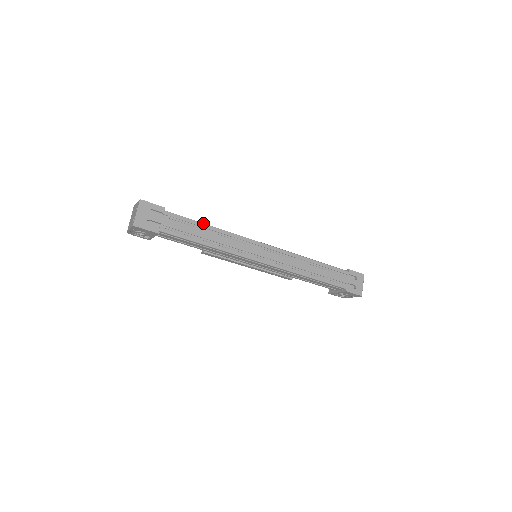
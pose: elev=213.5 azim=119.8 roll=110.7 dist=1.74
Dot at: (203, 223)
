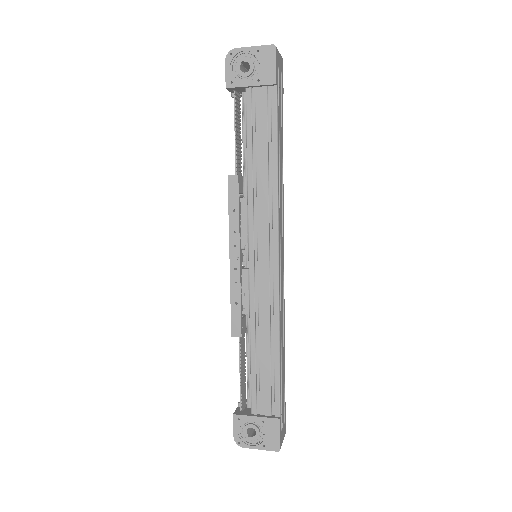
Dot at: occluded
